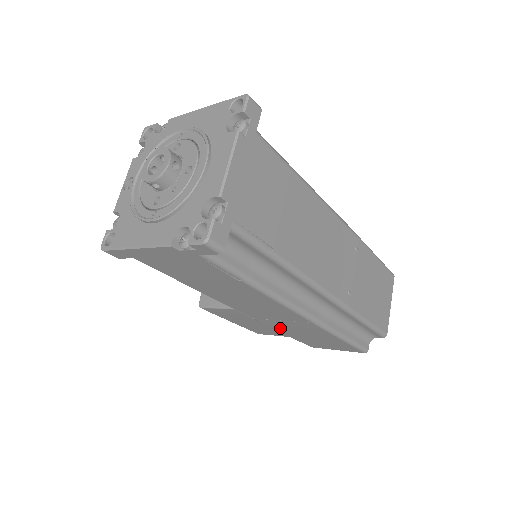
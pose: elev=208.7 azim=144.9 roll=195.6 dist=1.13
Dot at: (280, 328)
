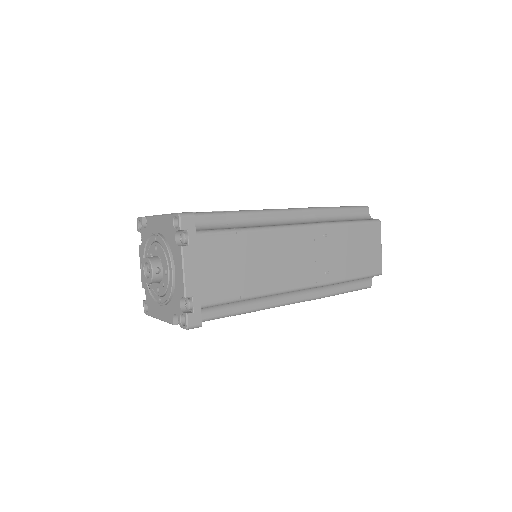
Dot at: occluded
